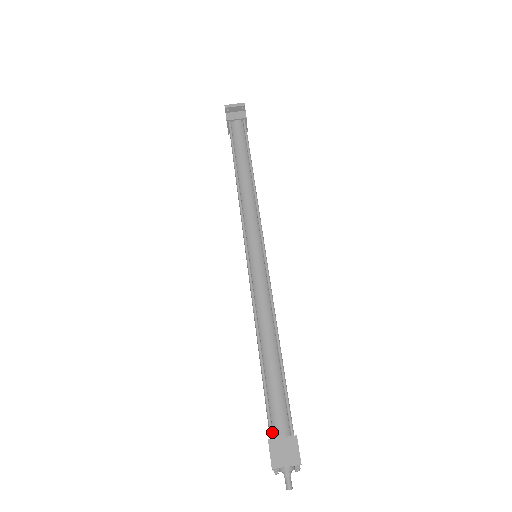
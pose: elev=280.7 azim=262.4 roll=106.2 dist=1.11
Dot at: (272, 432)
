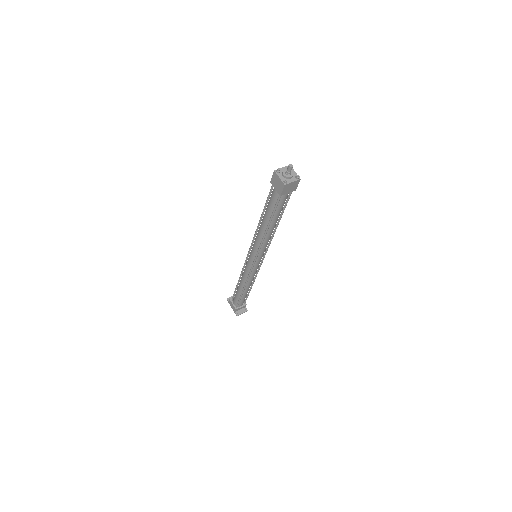
Dot at: occluded
